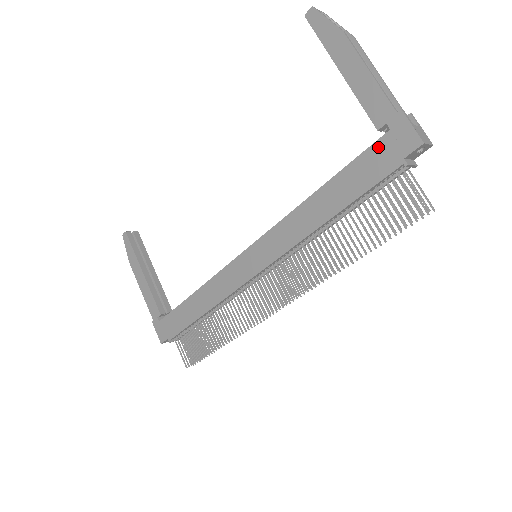
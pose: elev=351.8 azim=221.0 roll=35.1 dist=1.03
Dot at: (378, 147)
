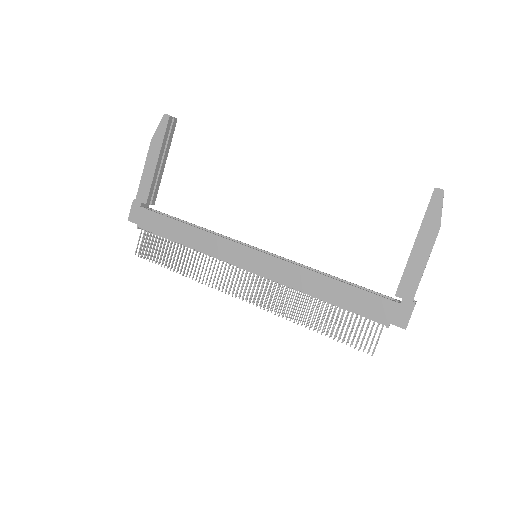
Dot at: (386, 303)
